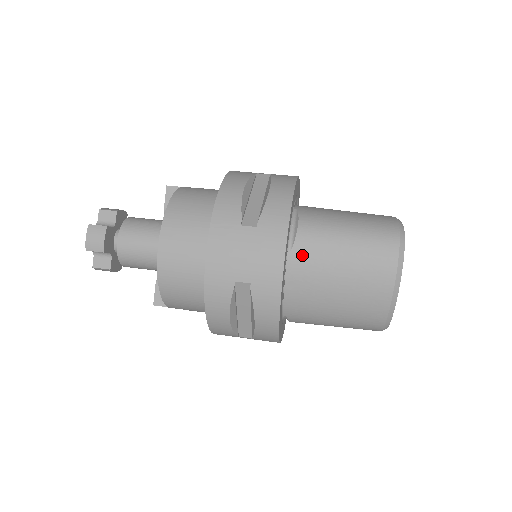
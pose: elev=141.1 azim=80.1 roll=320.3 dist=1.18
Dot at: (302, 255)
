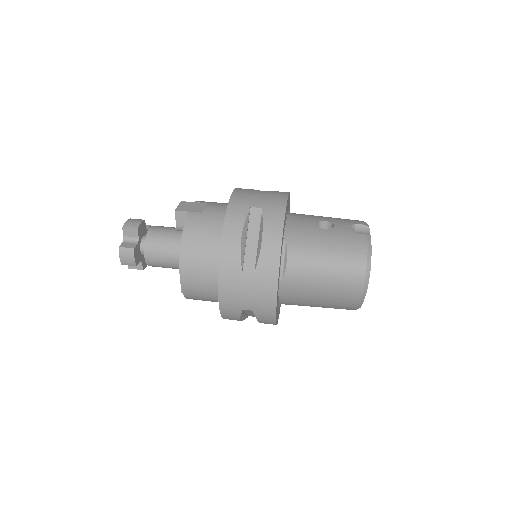
Dot at: (291, 283)
